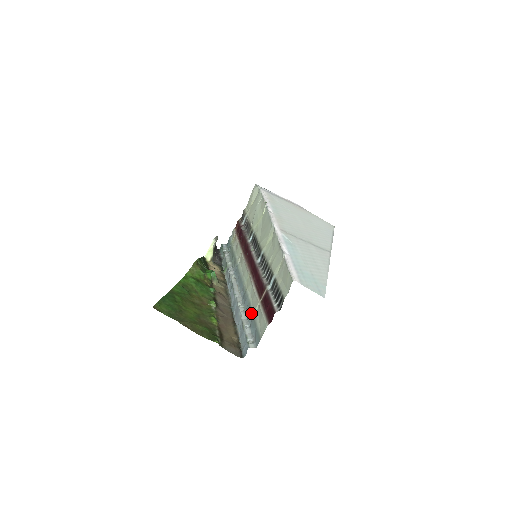
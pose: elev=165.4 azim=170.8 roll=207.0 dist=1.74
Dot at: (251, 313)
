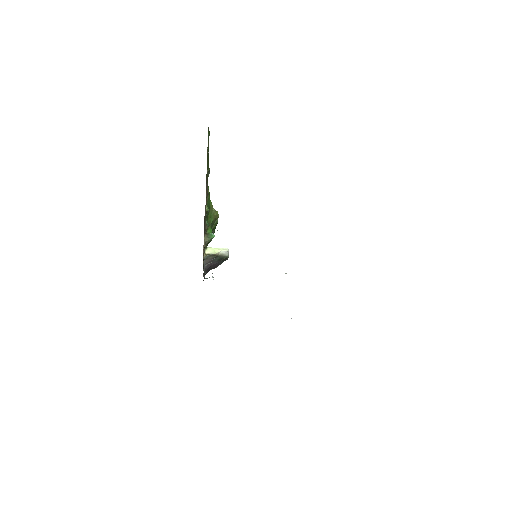
Dot at: occluded
